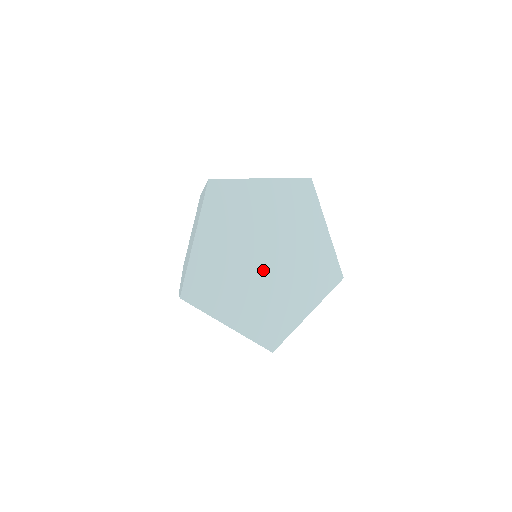
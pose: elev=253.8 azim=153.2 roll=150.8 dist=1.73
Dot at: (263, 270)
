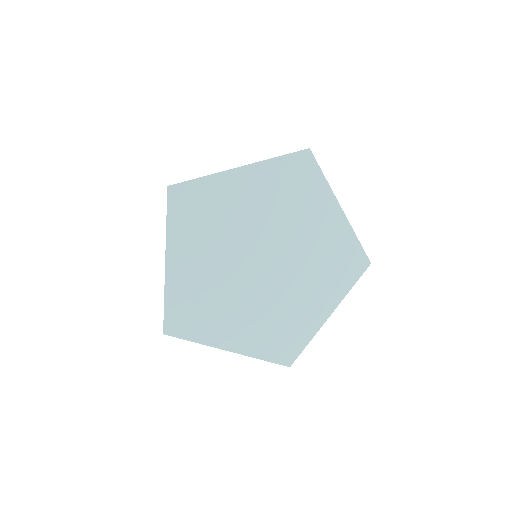
Dot at: (249, 266)
